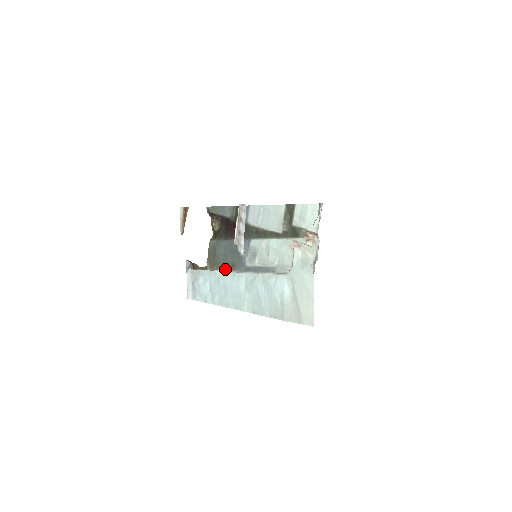
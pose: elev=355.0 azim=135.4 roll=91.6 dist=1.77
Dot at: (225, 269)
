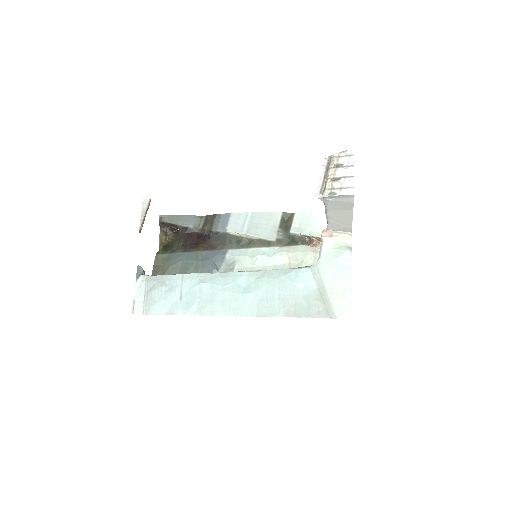
Dot at: occluded
